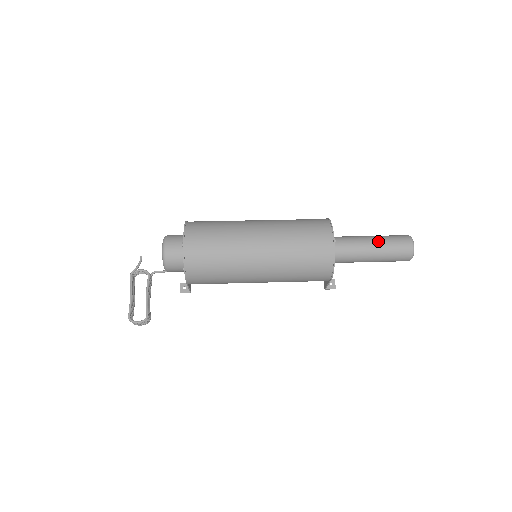
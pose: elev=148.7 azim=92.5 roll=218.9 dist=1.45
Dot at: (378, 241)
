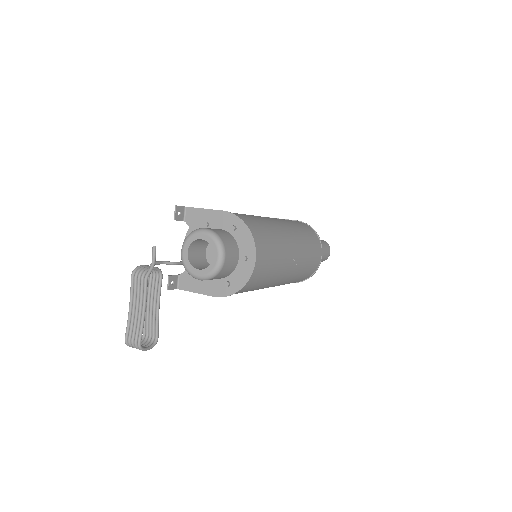
Dot at: occluded
